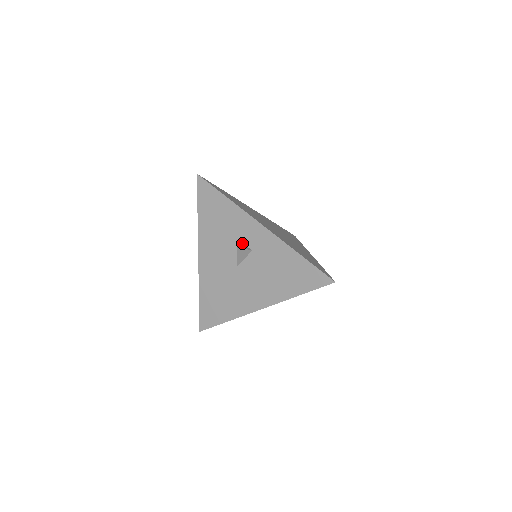
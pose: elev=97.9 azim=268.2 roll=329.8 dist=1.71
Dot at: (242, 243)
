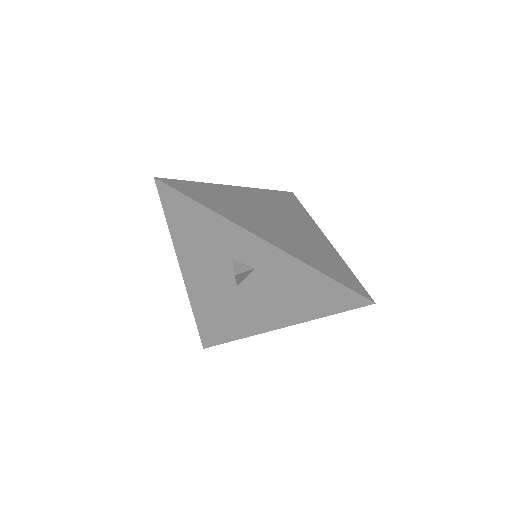
Dot at: (239, 261)
